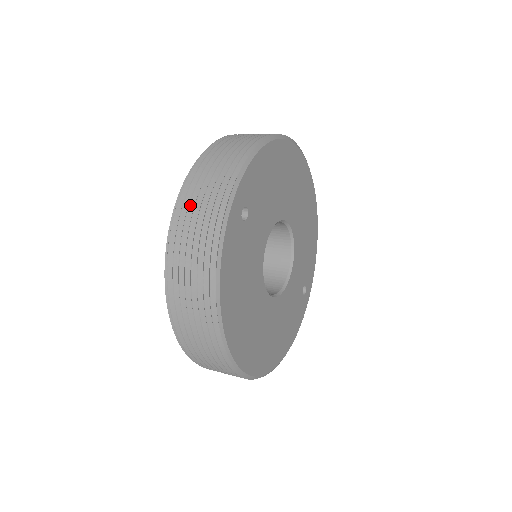
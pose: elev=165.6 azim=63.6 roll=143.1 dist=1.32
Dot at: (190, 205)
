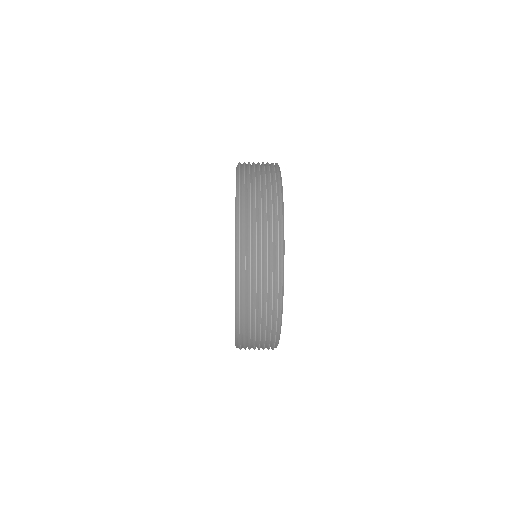
Dot at: (251, 237)
